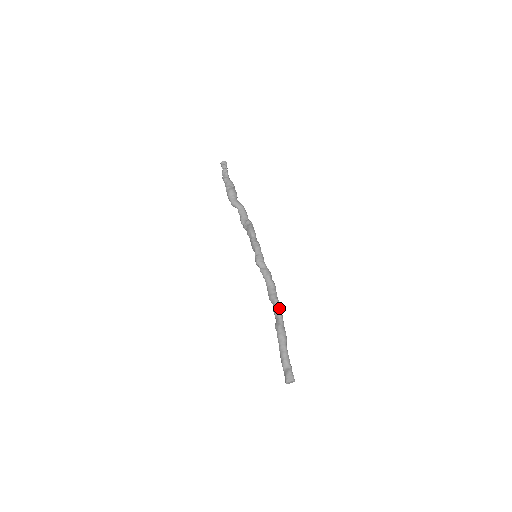
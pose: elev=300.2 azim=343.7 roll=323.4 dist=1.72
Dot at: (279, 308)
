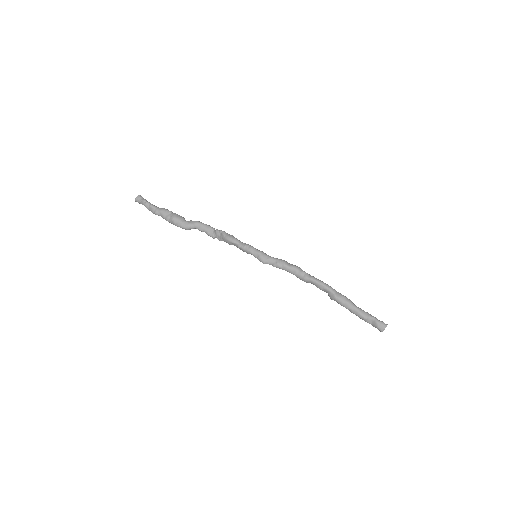
Dot at: (320, 283)
